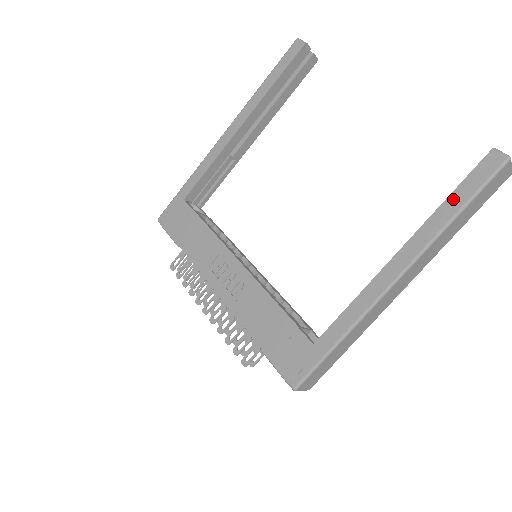
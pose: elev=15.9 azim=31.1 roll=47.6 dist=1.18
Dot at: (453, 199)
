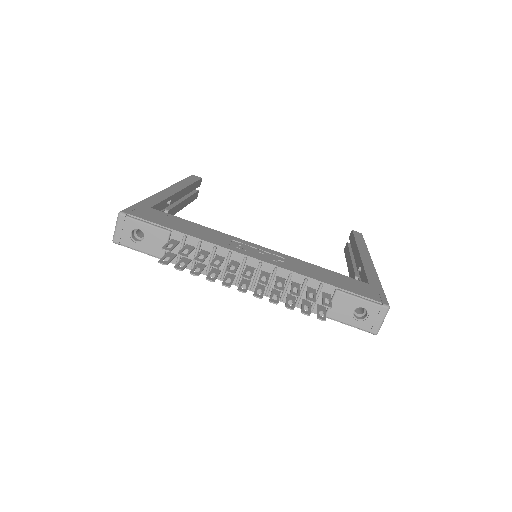
Dot at: (358, 240)
